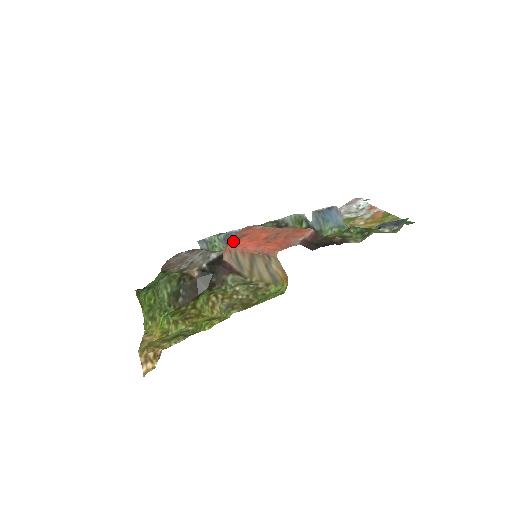
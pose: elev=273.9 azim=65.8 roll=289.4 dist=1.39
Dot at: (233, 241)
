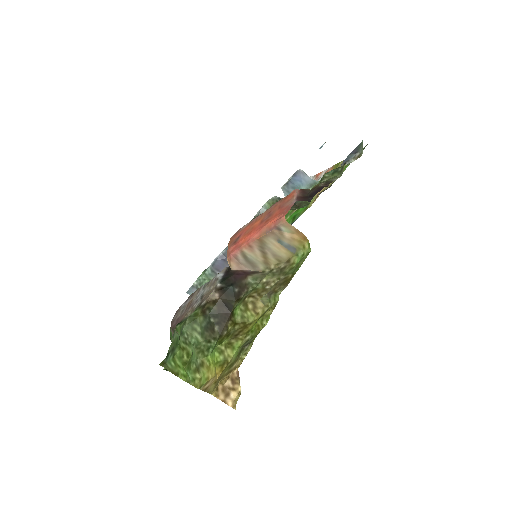
Dot at: (232, 247)
